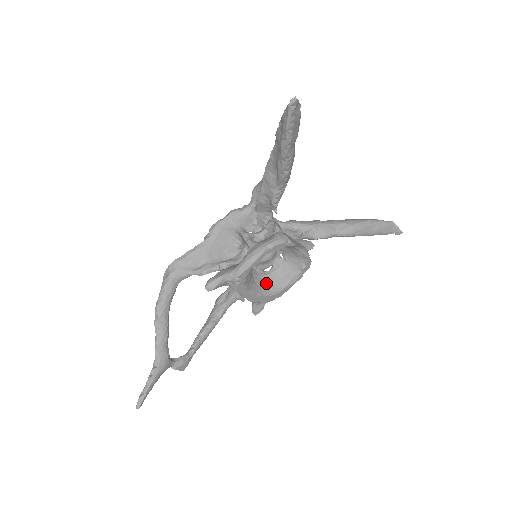
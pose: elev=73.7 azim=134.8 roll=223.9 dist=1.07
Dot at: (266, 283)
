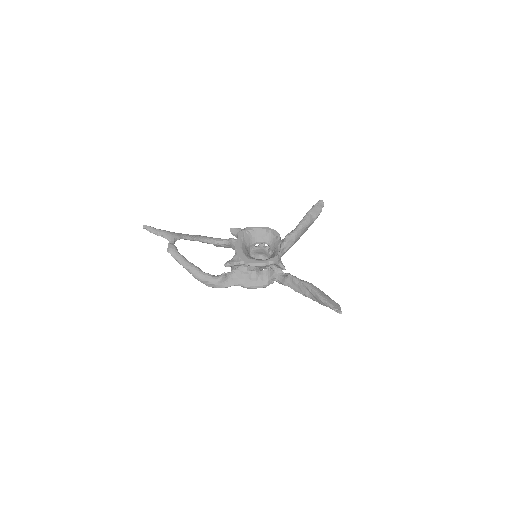
Dot at: (248, 254)
